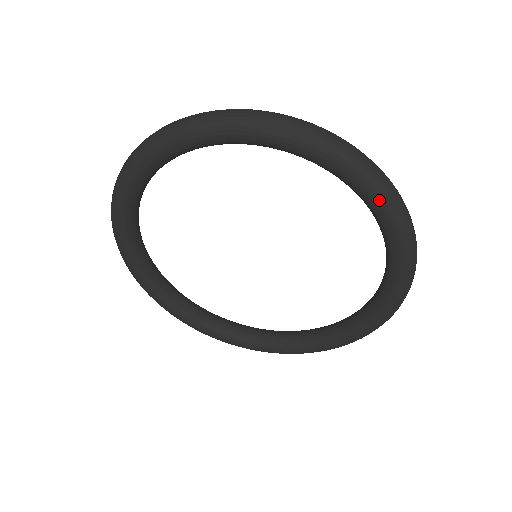
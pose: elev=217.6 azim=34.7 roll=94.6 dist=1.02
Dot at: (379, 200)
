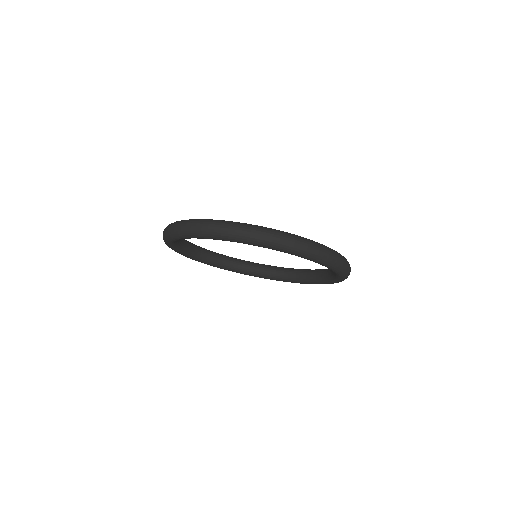
Dot at: (329, 267)
